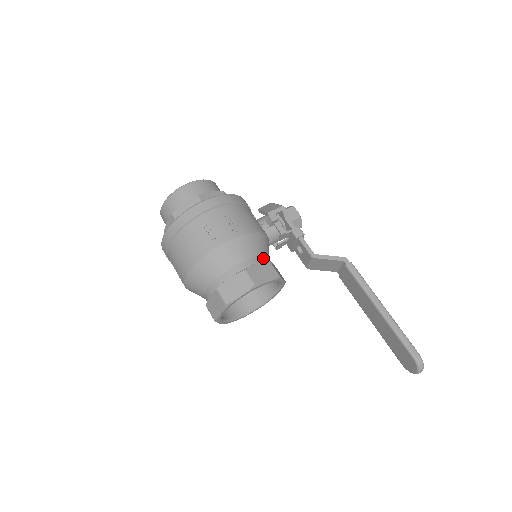
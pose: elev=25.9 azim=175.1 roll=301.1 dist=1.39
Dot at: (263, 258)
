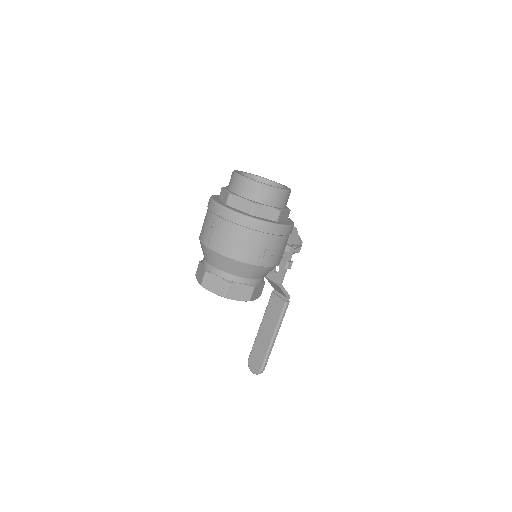
Dot at: occluded
